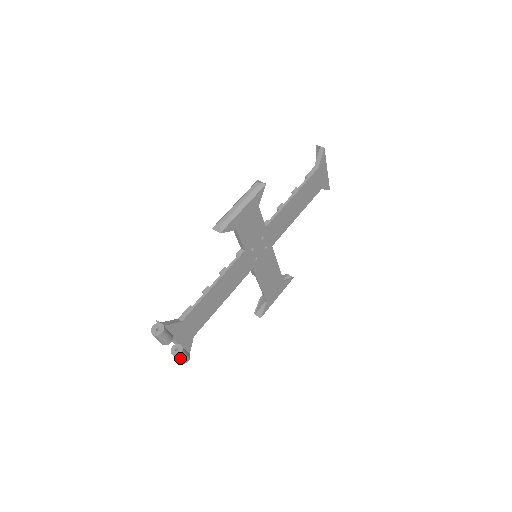
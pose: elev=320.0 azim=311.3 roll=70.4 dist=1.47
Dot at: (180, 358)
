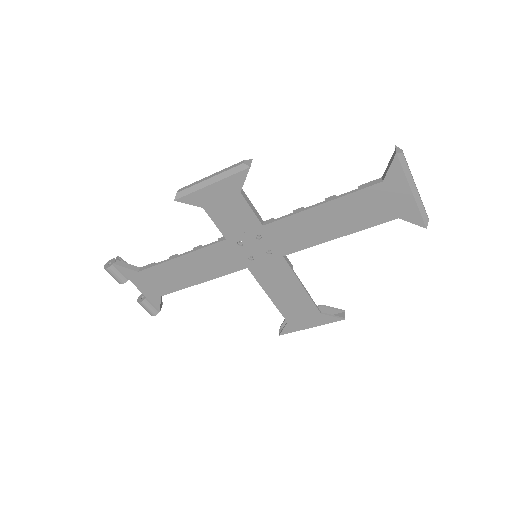
Dot at: (143, 307)
